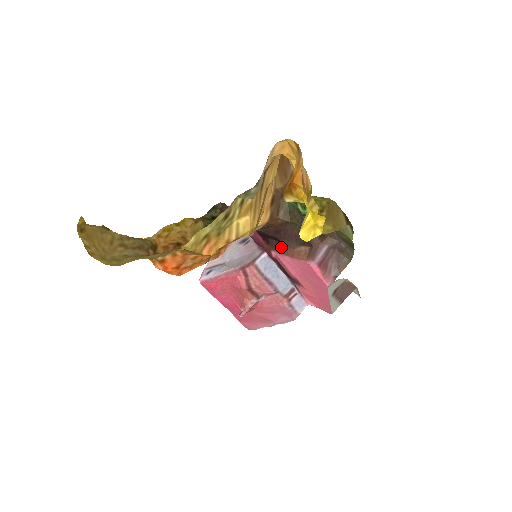
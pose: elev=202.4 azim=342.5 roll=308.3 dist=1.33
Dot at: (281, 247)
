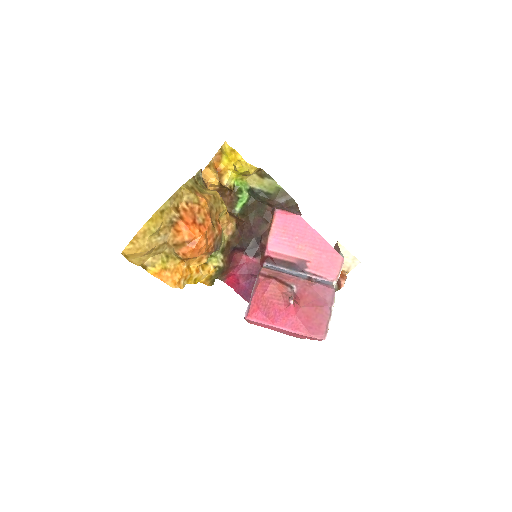
Dot at: (263, 240)
